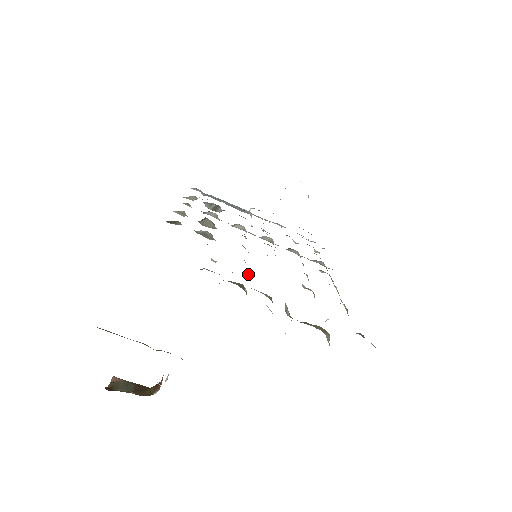
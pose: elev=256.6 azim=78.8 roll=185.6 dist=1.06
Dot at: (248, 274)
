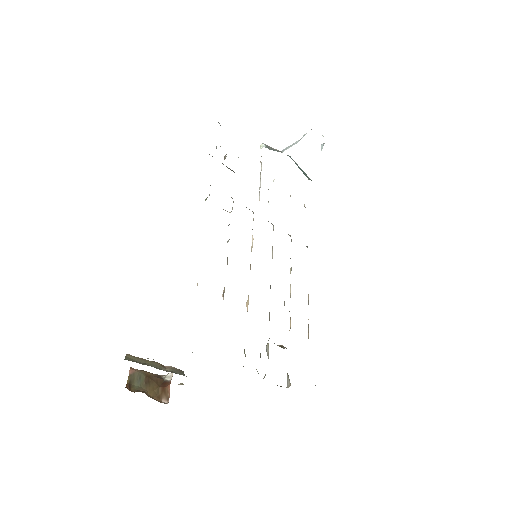
Dot at: occluded
